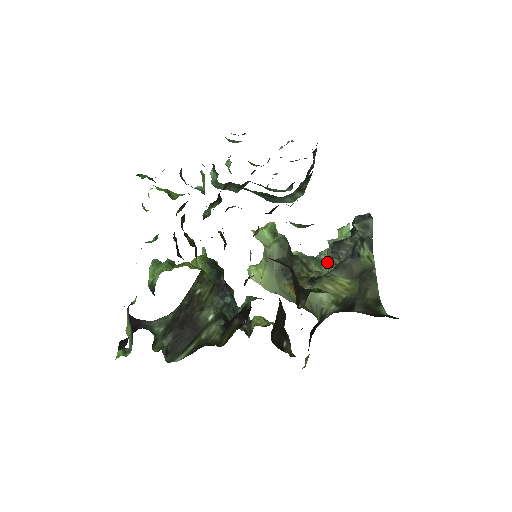
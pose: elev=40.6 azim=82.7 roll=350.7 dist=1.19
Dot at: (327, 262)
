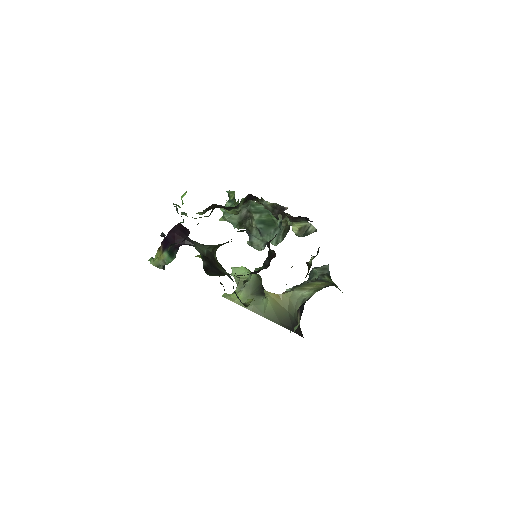
Dot at: occluded
